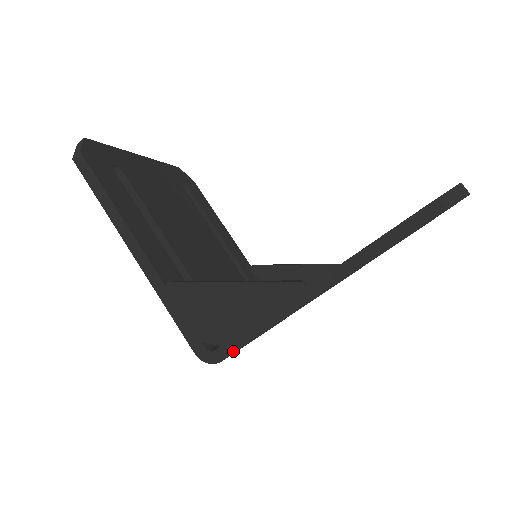
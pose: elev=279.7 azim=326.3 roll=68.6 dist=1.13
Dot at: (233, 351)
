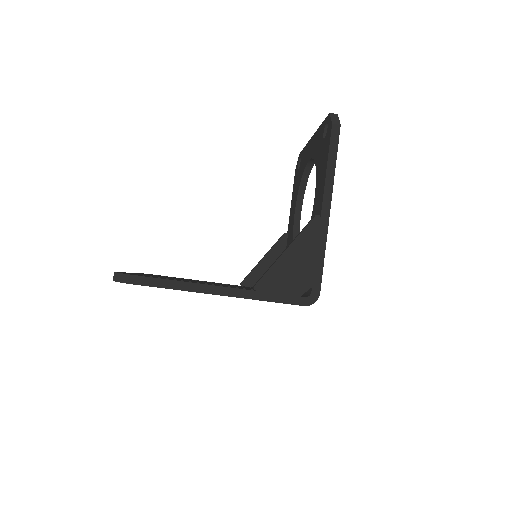
Dot at: (320, 282)
